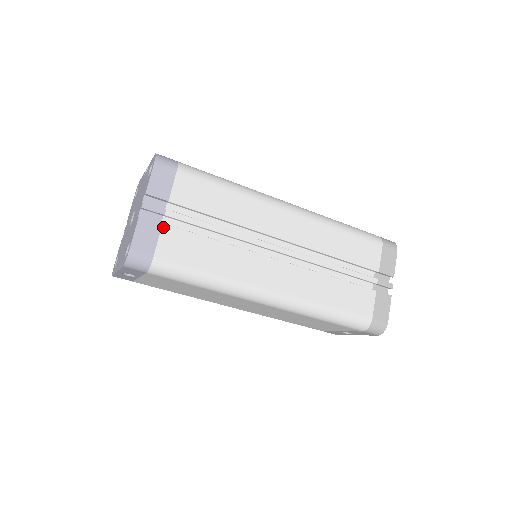
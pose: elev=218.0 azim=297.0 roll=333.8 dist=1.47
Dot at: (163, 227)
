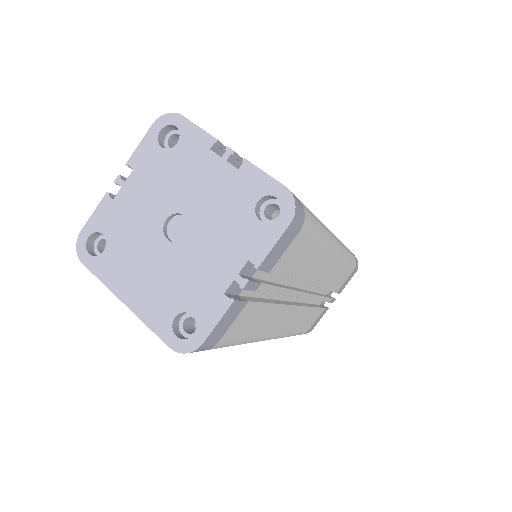
Dot at: (245, 306)
